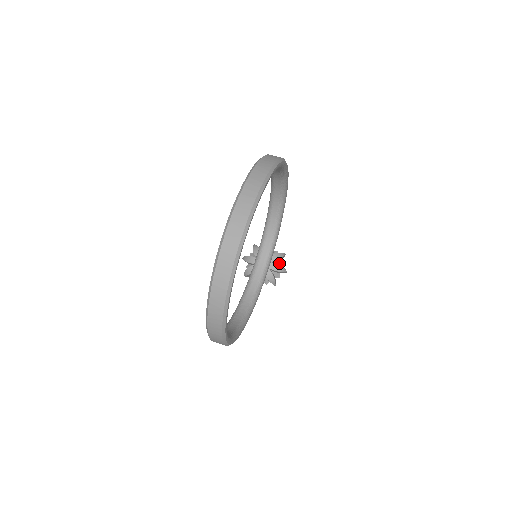
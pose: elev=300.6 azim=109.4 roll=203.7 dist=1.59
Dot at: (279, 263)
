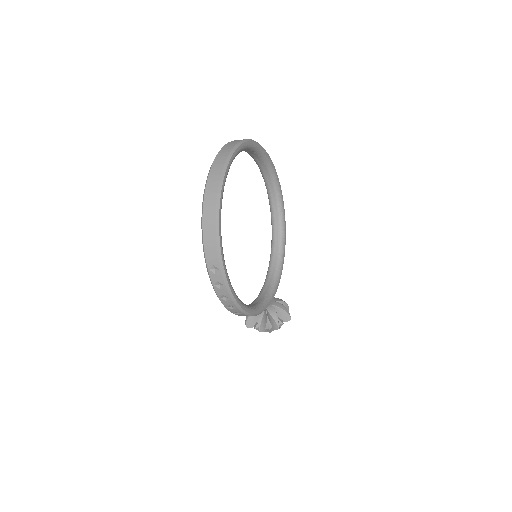
Dot at: occluded
